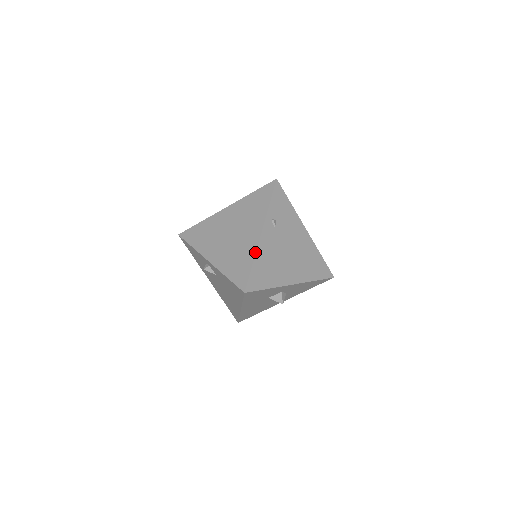
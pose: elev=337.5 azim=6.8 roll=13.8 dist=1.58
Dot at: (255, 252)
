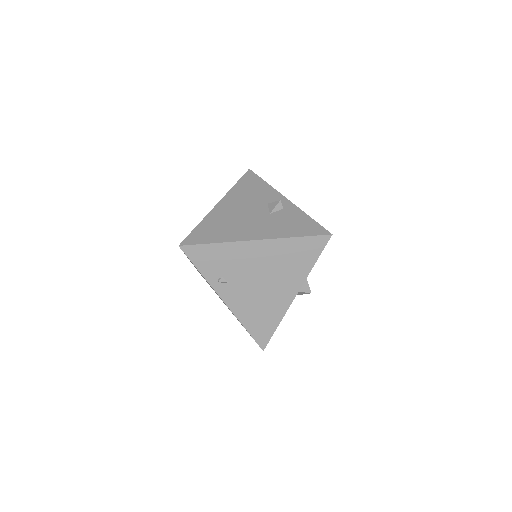
Dot at: occluded
